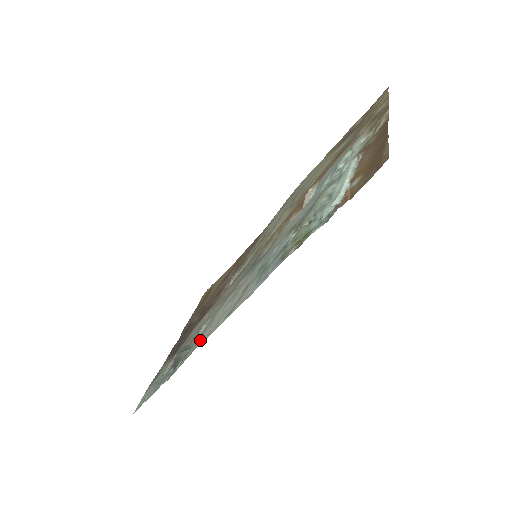
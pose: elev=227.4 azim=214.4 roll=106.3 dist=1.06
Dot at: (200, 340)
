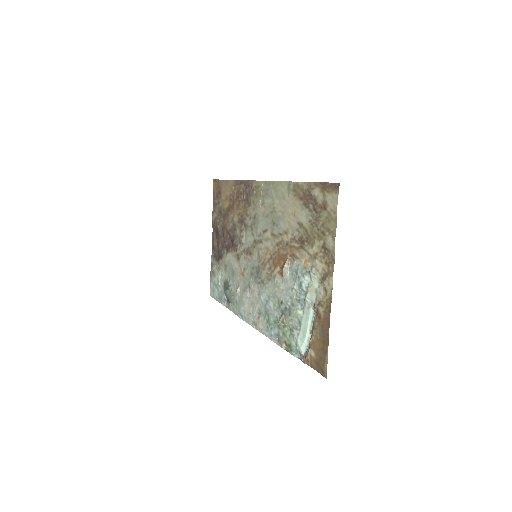
Dot at: (240, 313)
